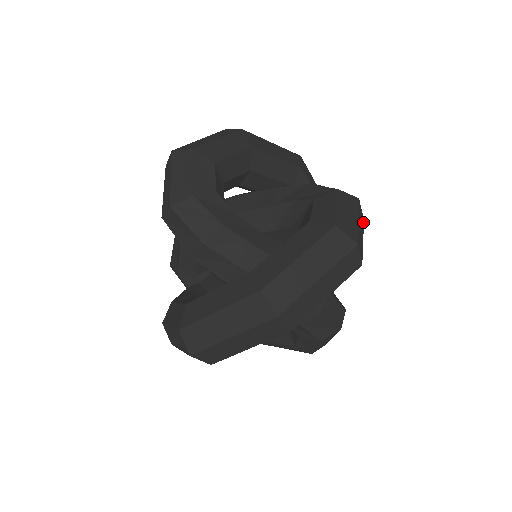
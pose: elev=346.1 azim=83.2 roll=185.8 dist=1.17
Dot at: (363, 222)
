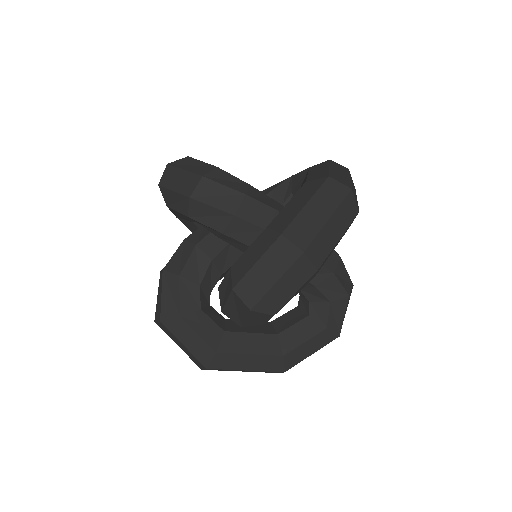
Dot at: occluded
